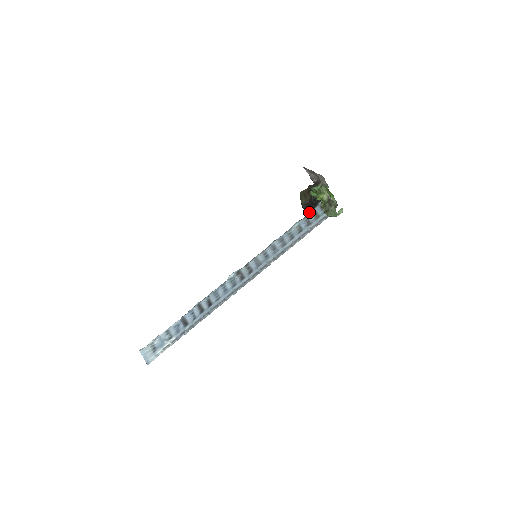
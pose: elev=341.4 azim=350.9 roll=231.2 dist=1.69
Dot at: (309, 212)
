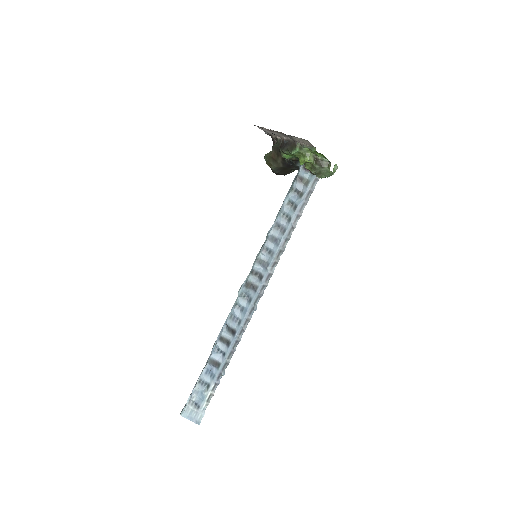
Dot at: (293, 180)
